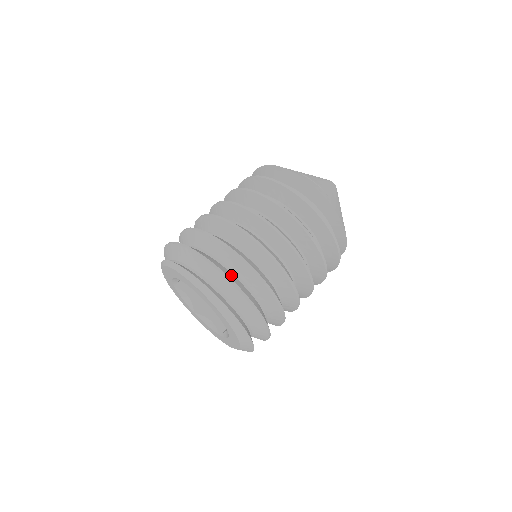
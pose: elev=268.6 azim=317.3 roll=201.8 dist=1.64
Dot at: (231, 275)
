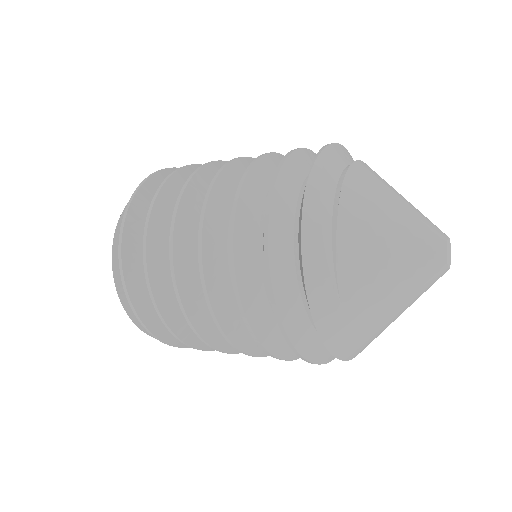
Dot at: (147, 298)
